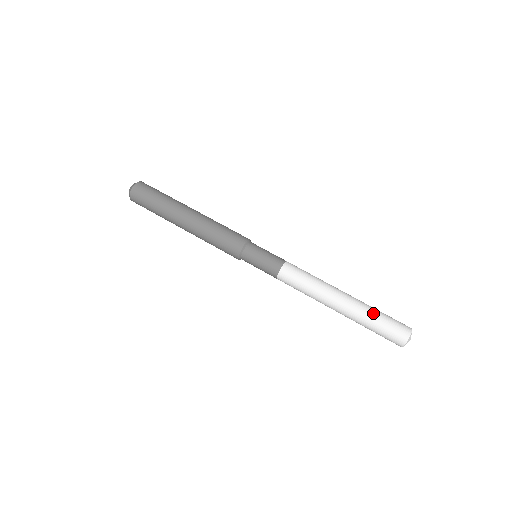
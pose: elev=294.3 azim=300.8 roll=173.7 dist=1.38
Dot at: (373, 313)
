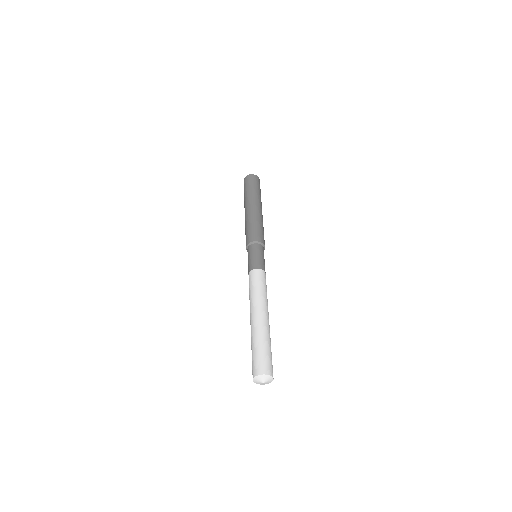
Dot at: (270, 342)
